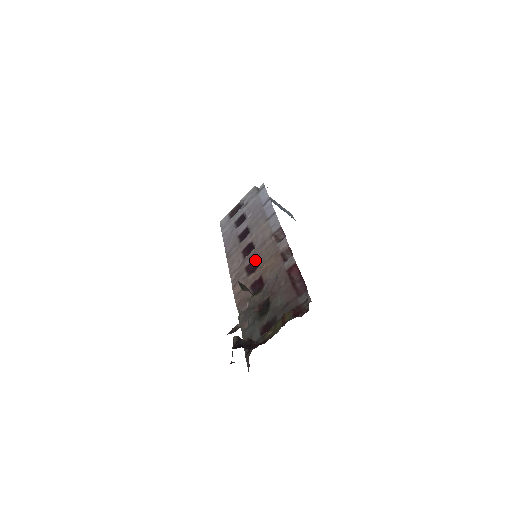
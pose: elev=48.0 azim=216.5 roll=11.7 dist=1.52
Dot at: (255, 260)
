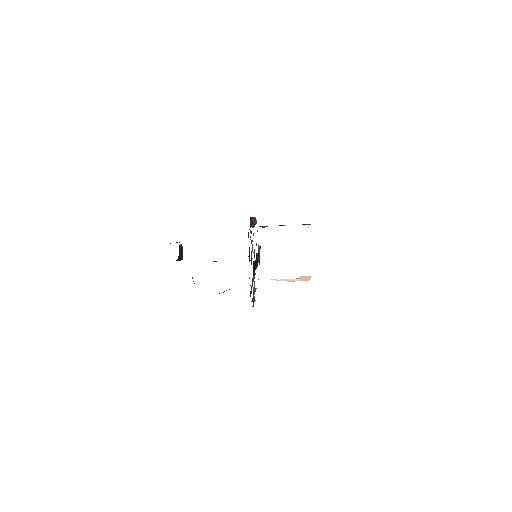
Dot at: occluded
